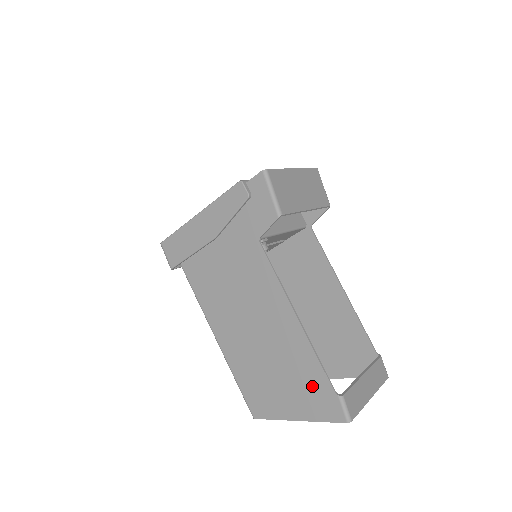
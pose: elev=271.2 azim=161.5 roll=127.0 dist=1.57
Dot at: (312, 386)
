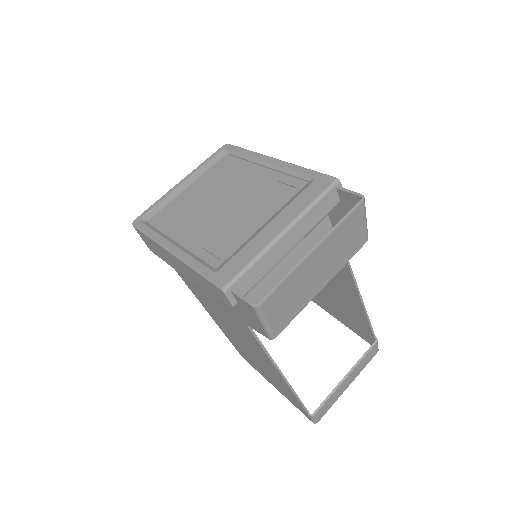
Dot at: (289, 396)
